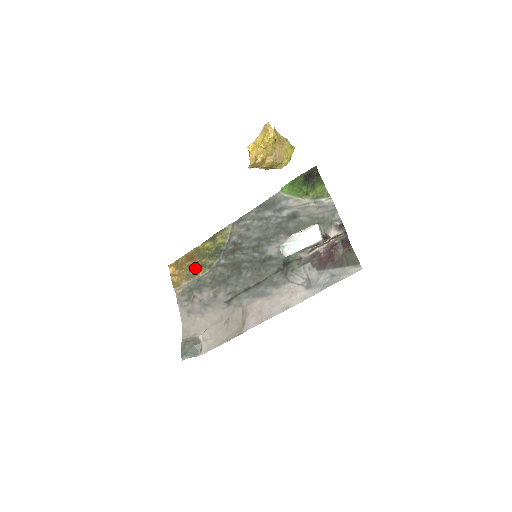
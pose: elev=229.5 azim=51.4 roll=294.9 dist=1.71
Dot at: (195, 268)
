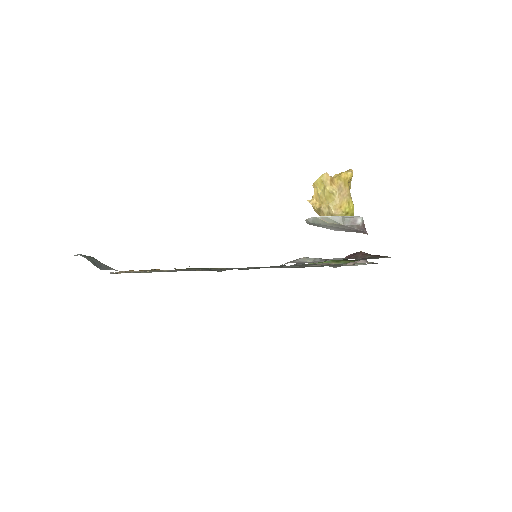
Dot at: occluded
